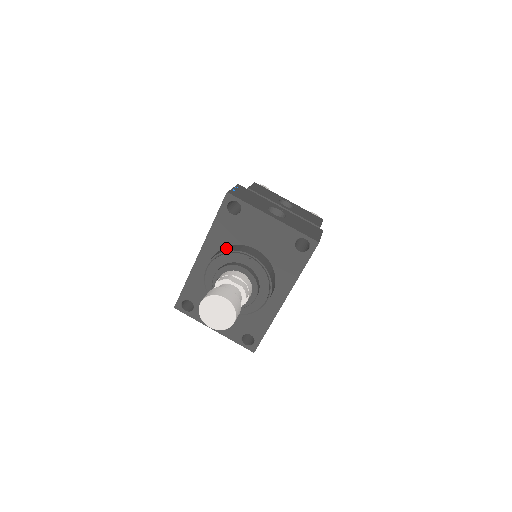
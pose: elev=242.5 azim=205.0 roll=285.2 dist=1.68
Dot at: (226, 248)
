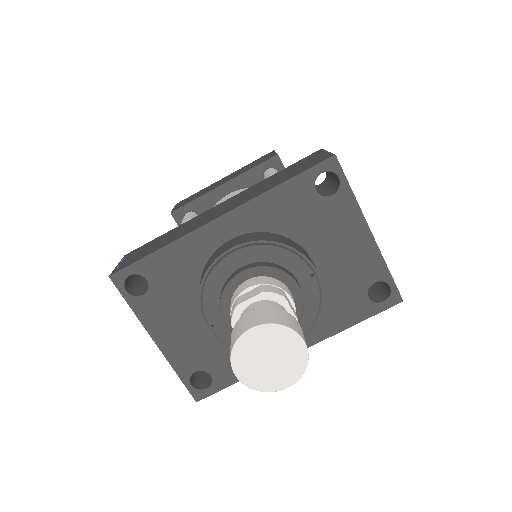
Dot at: (277, 236)
